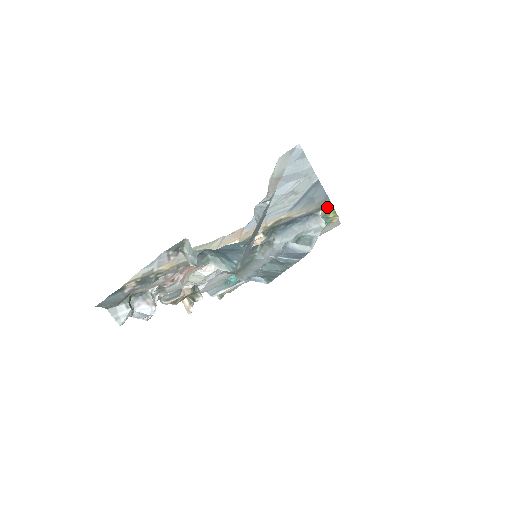
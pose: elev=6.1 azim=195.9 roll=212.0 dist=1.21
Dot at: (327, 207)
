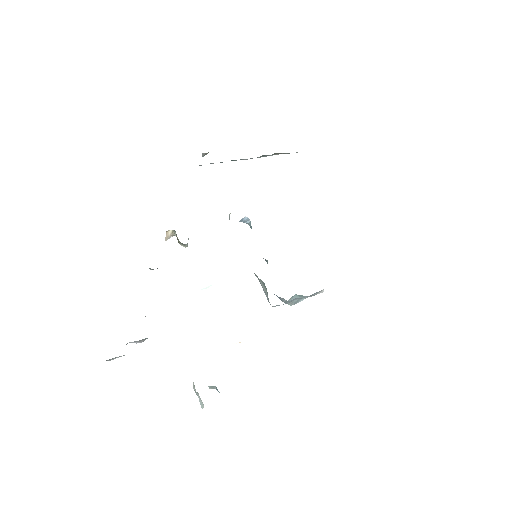
Dot at: occluded
